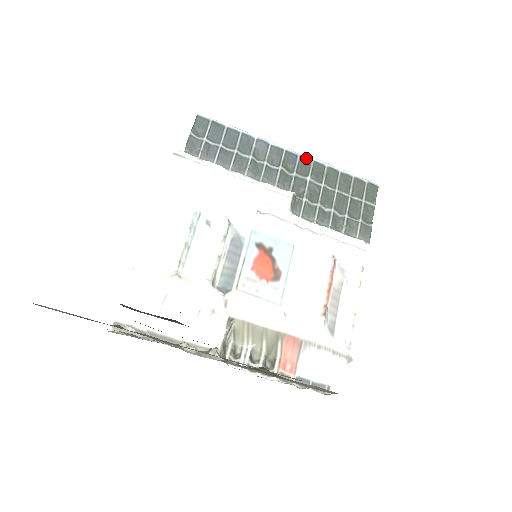
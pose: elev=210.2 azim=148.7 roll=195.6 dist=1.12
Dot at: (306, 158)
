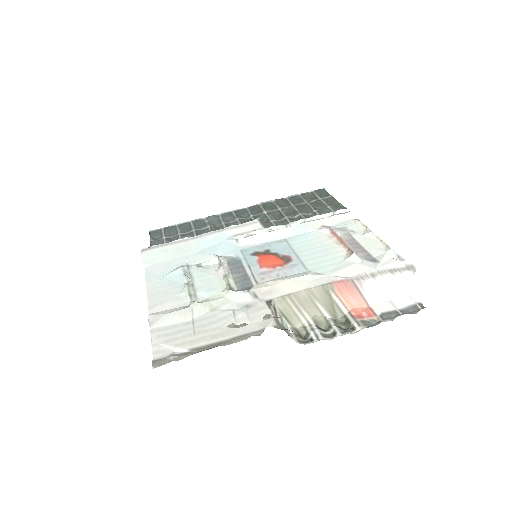
Dot at: (253, 206)
